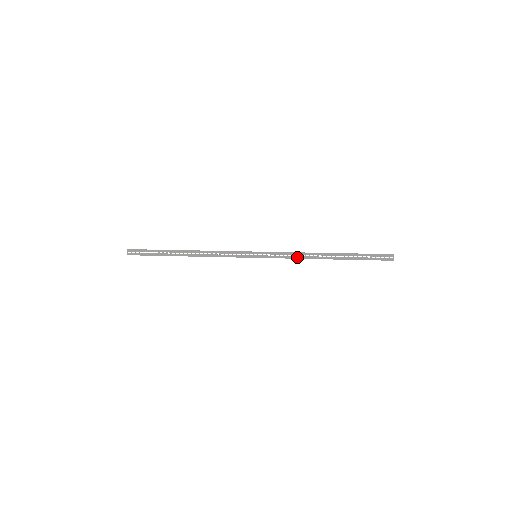
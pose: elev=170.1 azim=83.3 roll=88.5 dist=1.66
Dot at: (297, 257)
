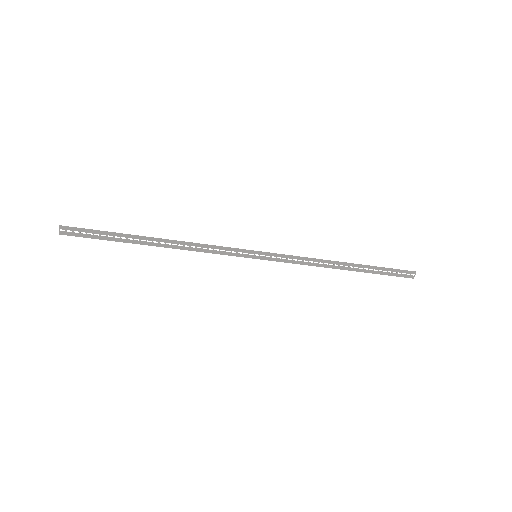
Dot at: (309, 263)
